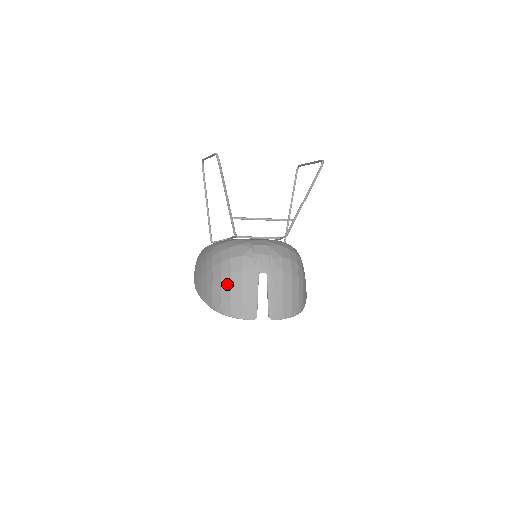
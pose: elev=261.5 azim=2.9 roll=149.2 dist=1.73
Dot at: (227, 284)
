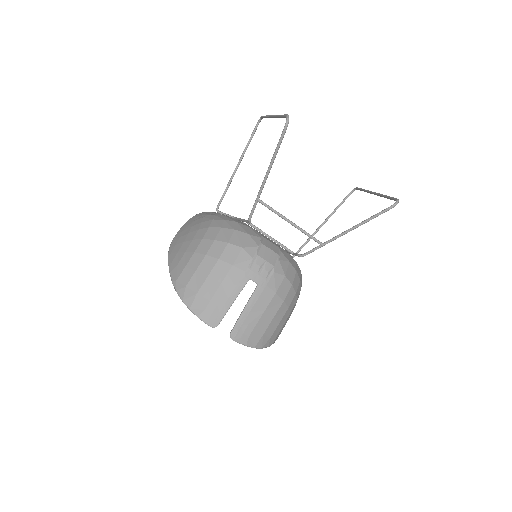
Dot at: (207, 269)
